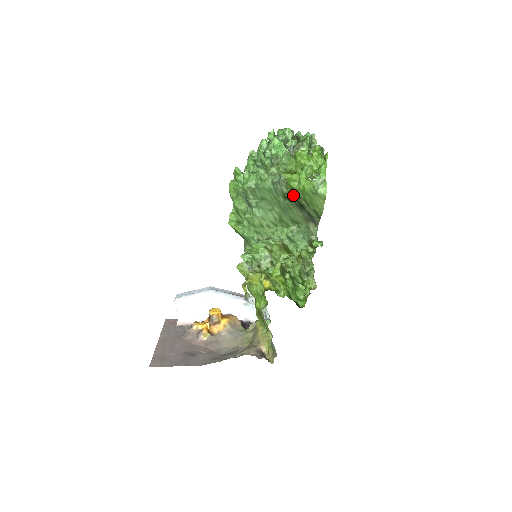
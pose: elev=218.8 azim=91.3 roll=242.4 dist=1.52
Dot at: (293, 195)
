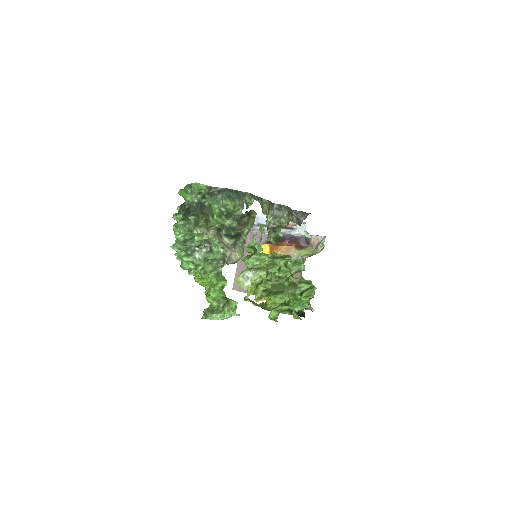
Dot at: occluded
